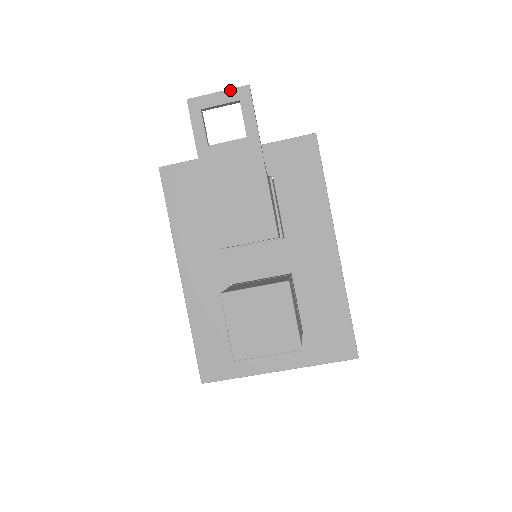
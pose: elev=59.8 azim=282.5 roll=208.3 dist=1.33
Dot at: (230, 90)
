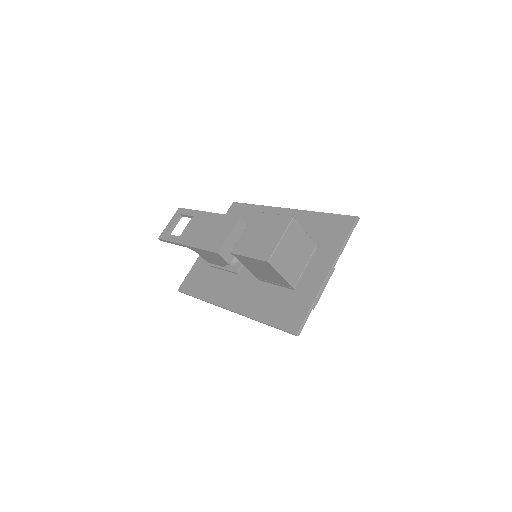
Dot at: (173, 217)
